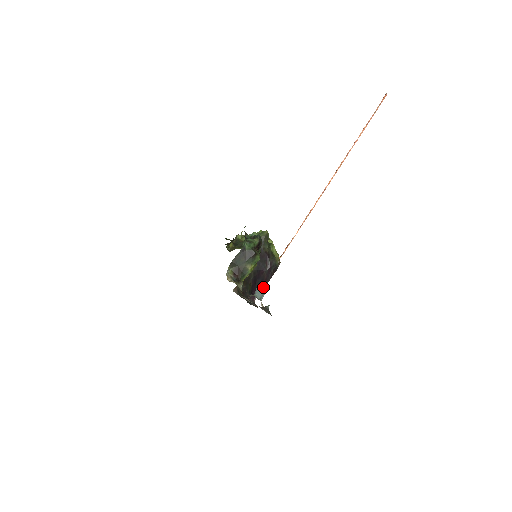
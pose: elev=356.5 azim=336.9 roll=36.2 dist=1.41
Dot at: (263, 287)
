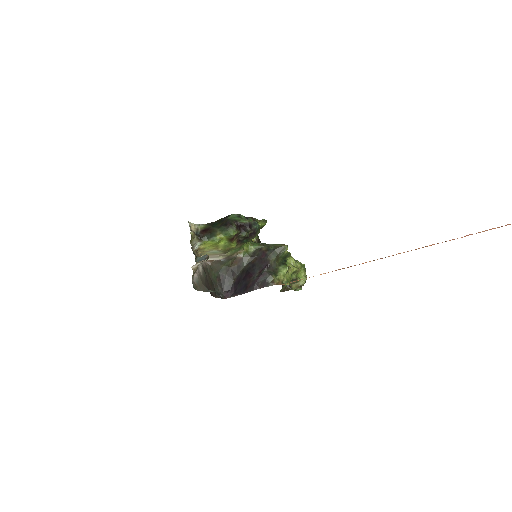
Dot at: (243, 293)
